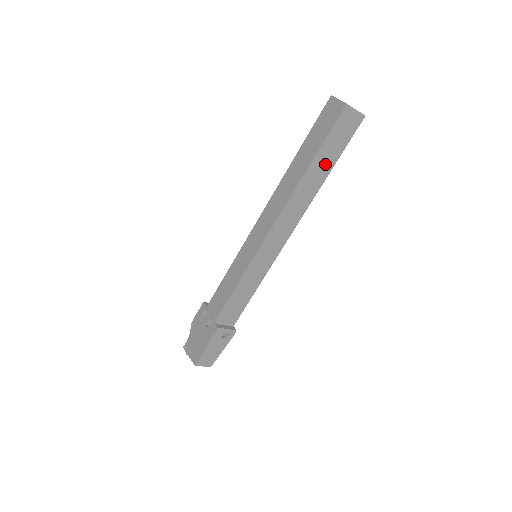
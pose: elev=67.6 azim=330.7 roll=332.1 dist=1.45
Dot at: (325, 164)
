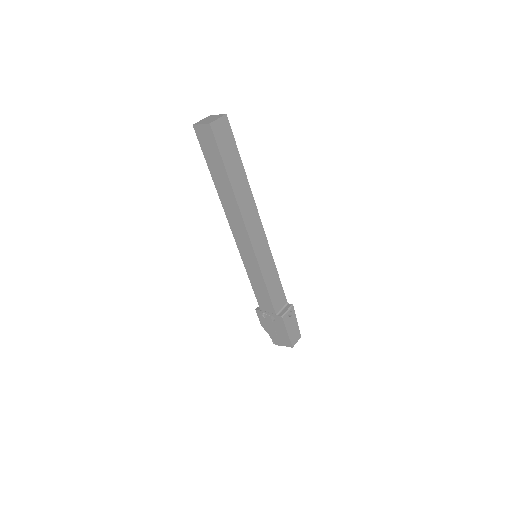
Dot at: (236, 167)
